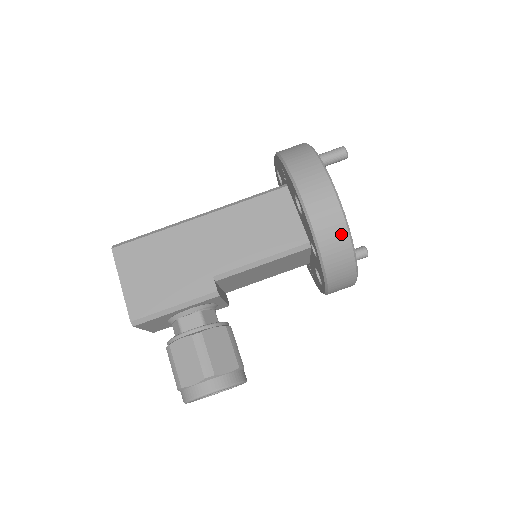
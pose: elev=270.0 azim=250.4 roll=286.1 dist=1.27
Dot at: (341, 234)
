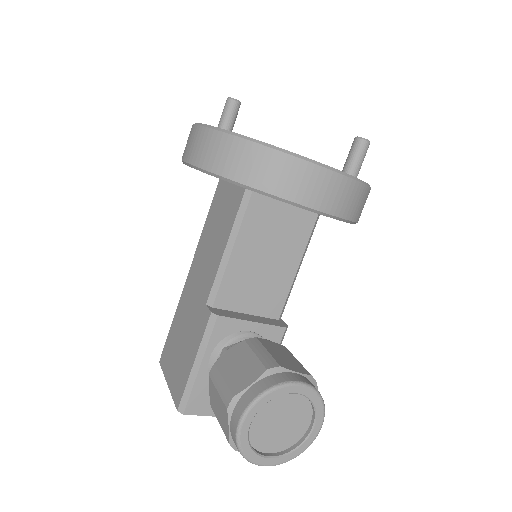
Dot at: (225, 143)
